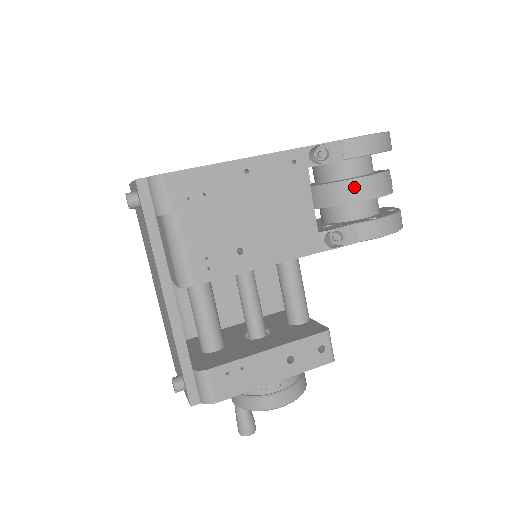
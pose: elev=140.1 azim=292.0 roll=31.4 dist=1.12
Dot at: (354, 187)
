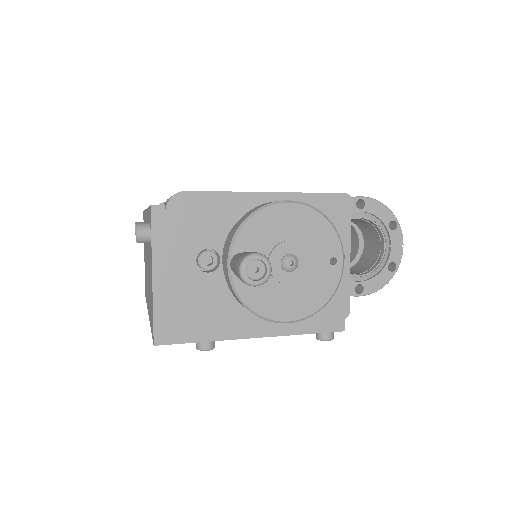
Dot at: occluded
